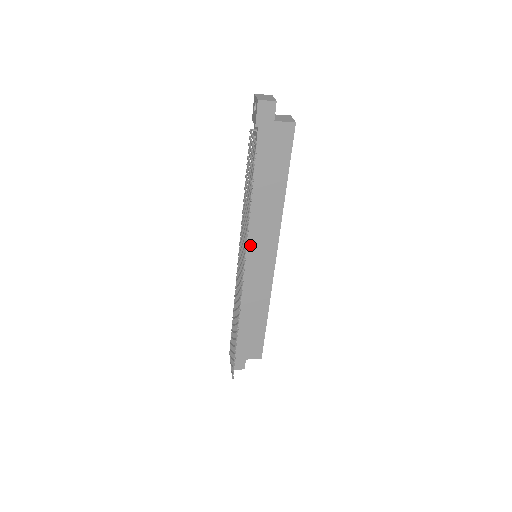
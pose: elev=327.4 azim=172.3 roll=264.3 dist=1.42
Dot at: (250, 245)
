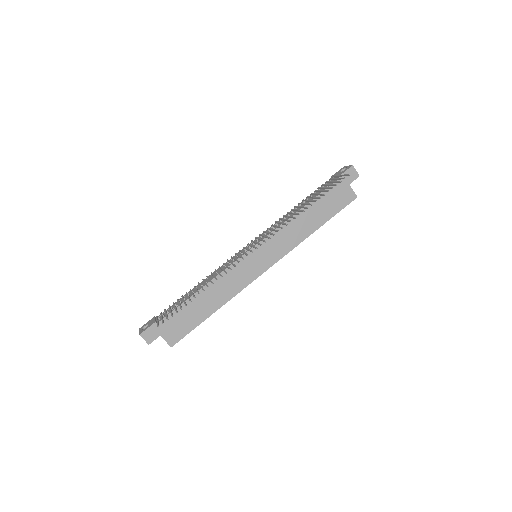
Dot at: occluded
